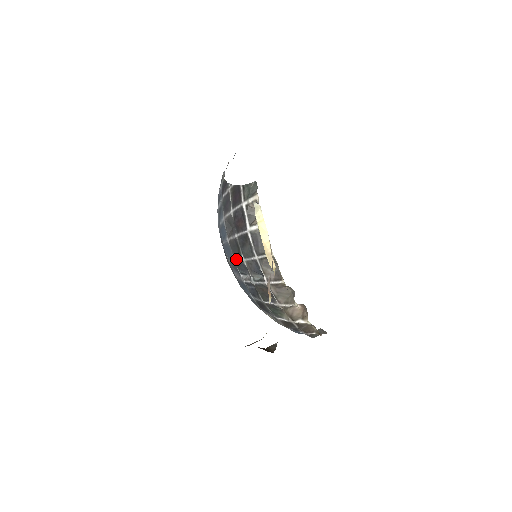
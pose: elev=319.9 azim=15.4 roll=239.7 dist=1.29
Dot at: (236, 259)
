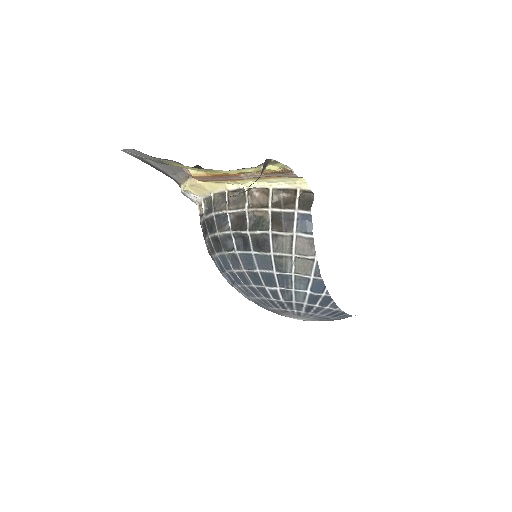
Dot at: (222, 248)
